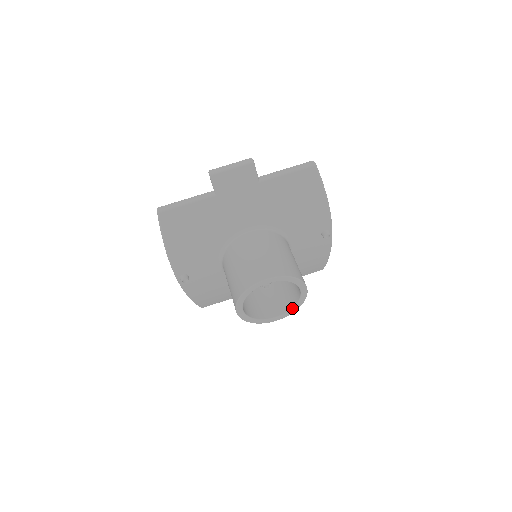
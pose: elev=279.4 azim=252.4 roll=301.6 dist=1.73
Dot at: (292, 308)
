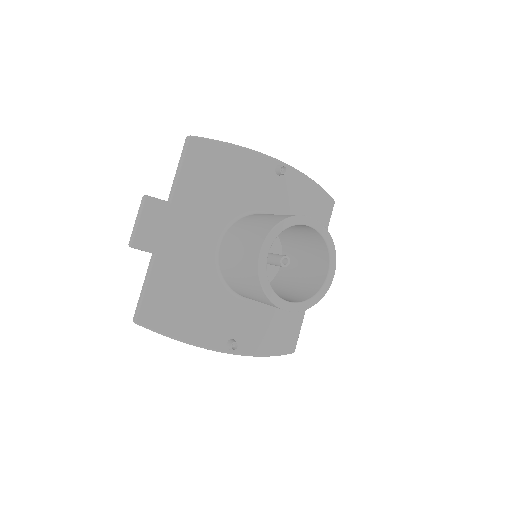
Dot at: (328, 249)
